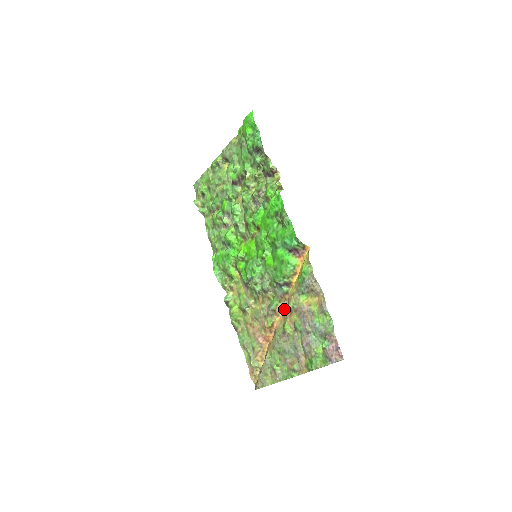
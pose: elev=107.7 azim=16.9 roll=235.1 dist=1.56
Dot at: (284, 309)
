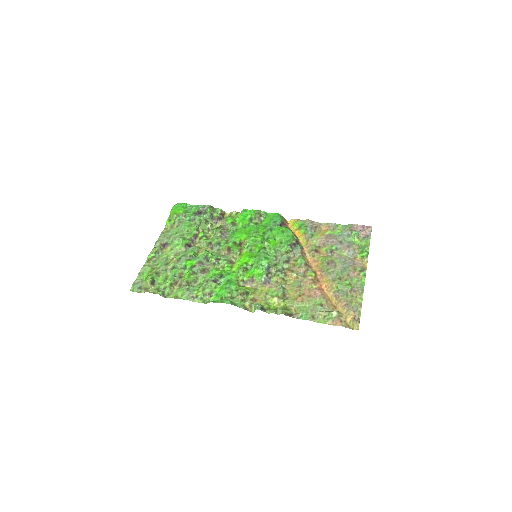
Dot at: (310, 260)
